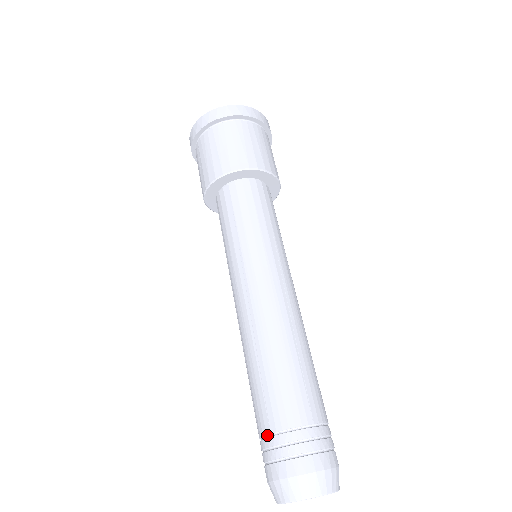
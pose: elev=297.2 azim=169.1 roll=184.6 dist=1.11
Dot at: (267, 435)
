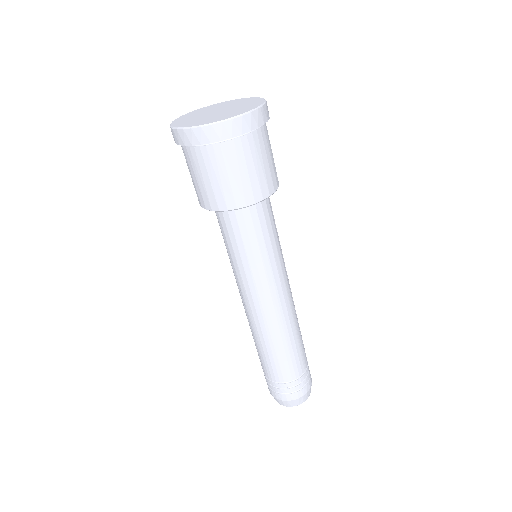
Dot at: occluded
